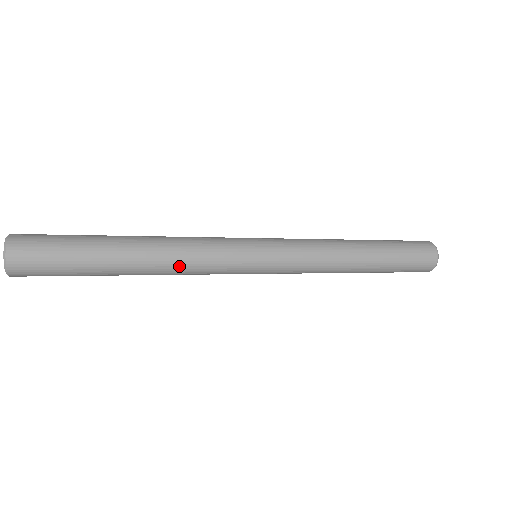
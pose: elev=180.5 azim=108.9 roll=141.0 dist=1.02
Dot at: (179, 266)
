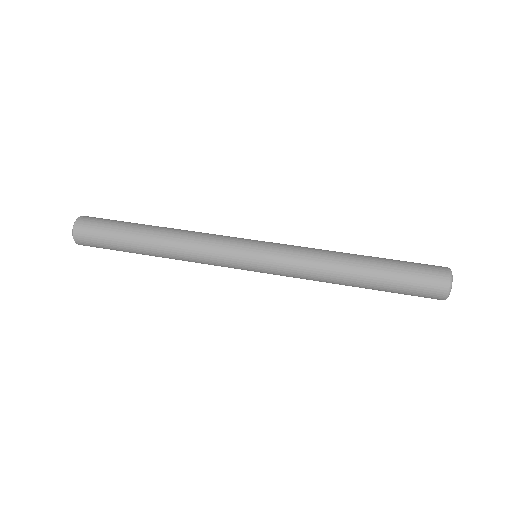
Dot at: (185, 257)
